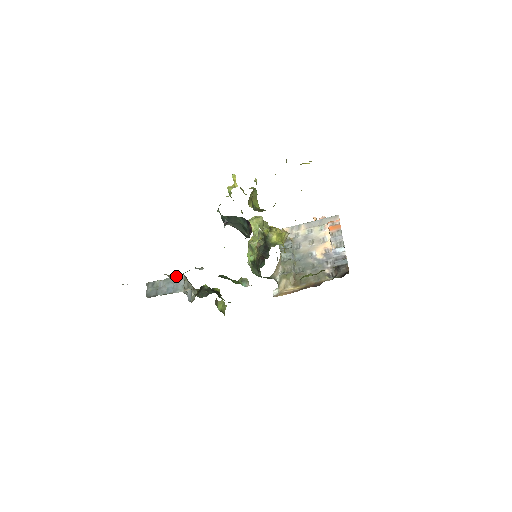
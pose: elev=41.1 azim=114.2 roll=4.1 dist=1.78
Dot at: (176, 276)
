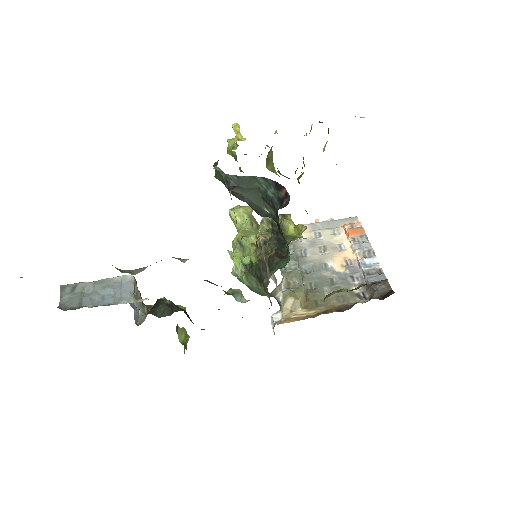
Dot at: (131, 270)
